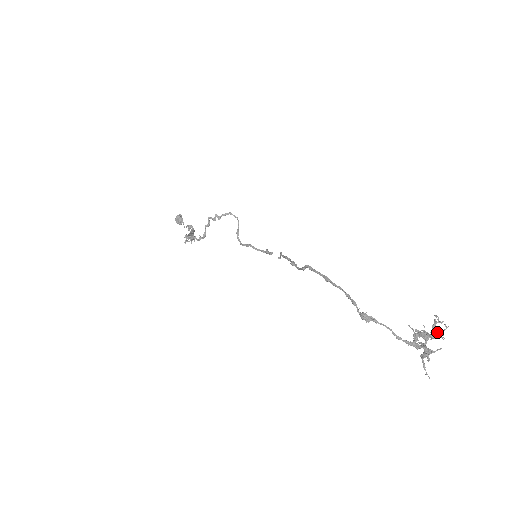
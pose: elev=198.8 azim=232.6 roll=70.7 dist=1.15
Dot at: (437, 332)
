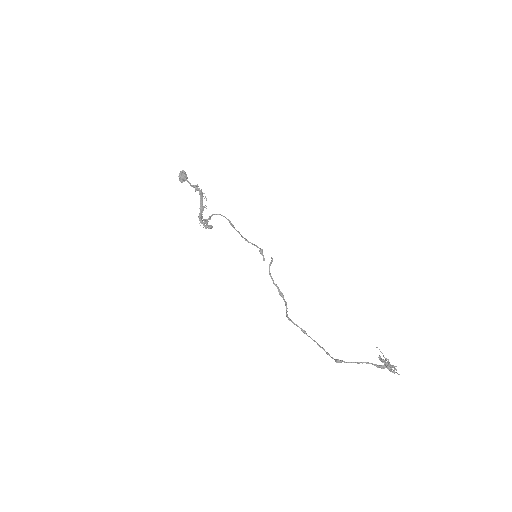
Dot at: (391, 366)
